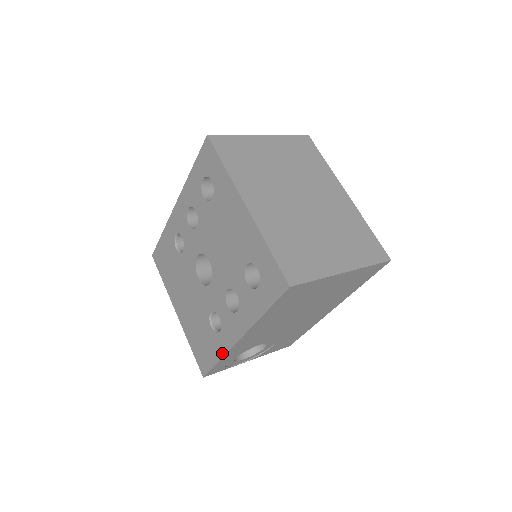
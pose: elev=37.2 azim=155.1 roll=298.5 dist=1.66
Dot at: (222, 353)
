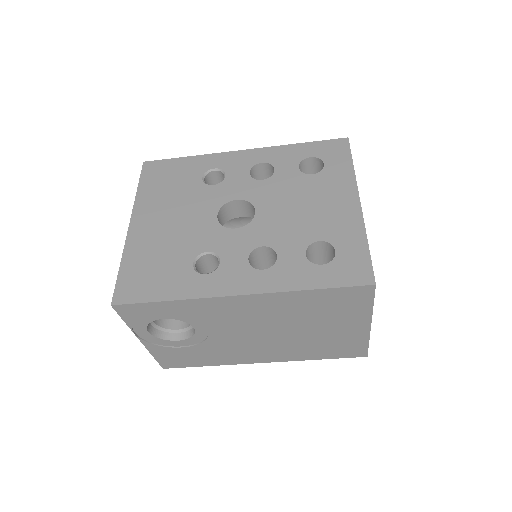
Dot at: (188, 295)
